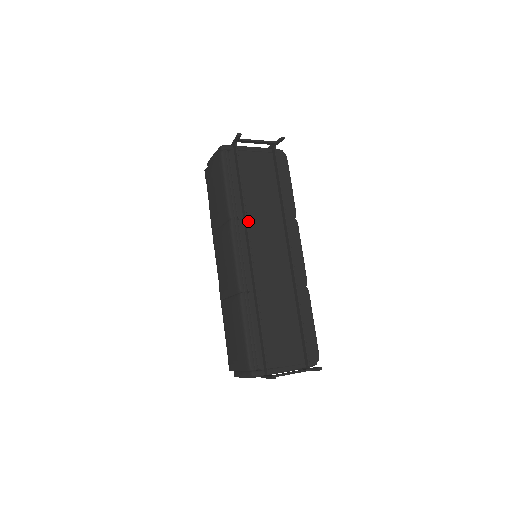
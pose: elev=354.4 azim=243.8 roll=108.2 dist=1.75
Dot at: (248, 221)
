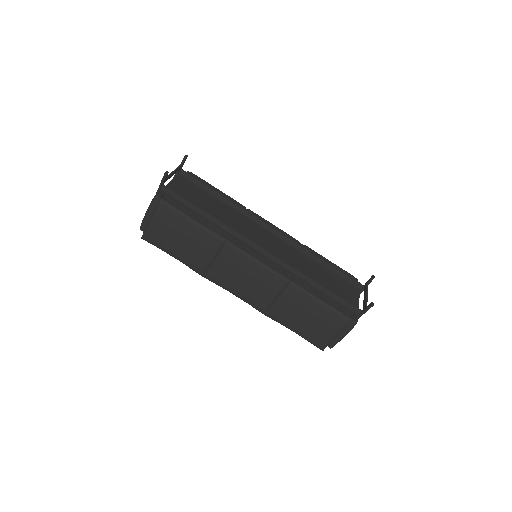
Dot at: occluded
